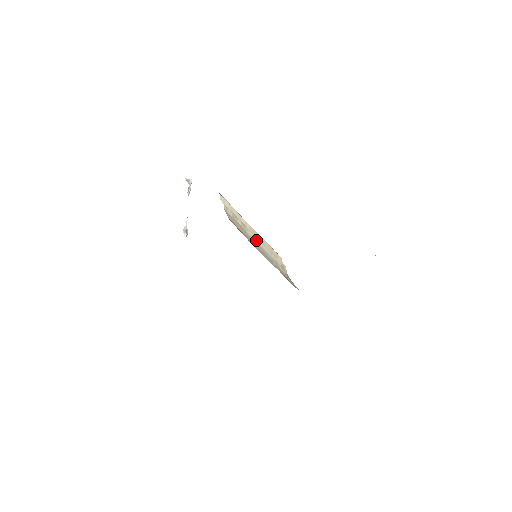
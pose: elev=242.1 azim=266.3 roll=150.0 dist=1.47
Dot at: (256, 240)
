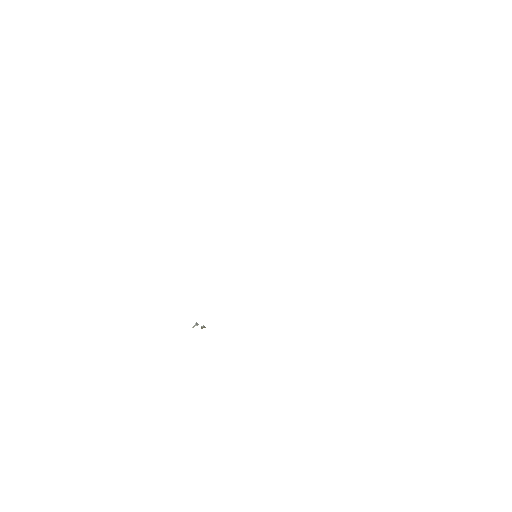
Dot at: occluded
